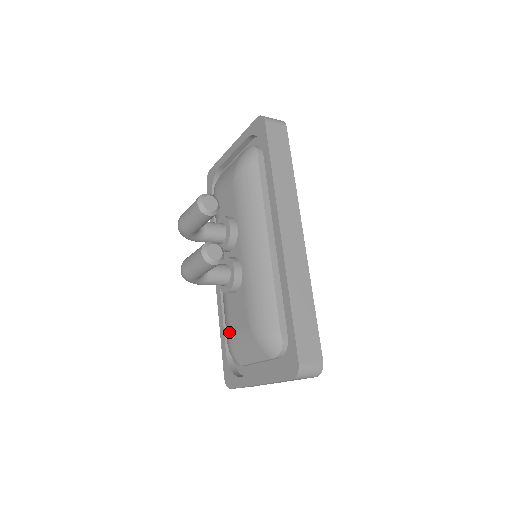
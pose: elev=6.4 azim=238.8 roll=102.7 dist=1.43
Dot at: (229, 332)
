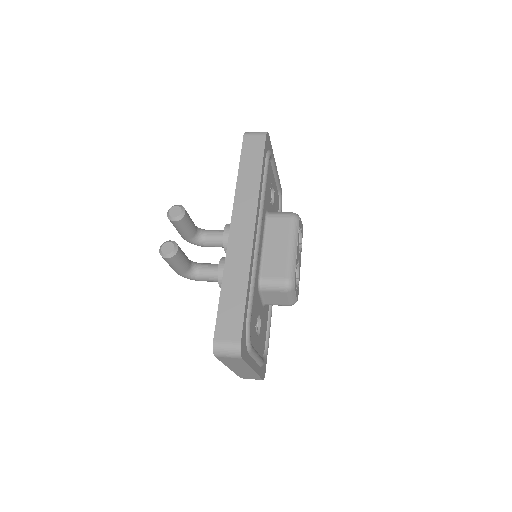
Dot at: occluded
